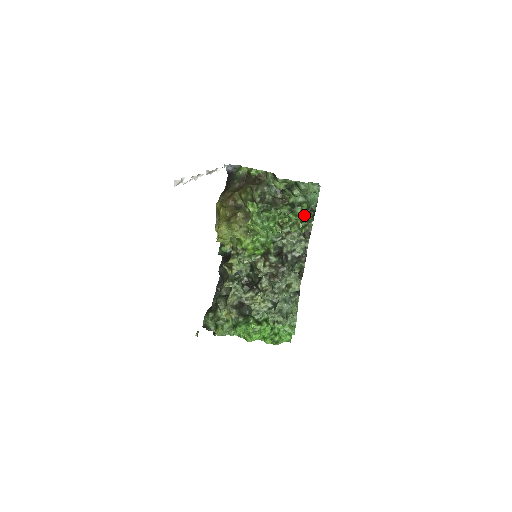
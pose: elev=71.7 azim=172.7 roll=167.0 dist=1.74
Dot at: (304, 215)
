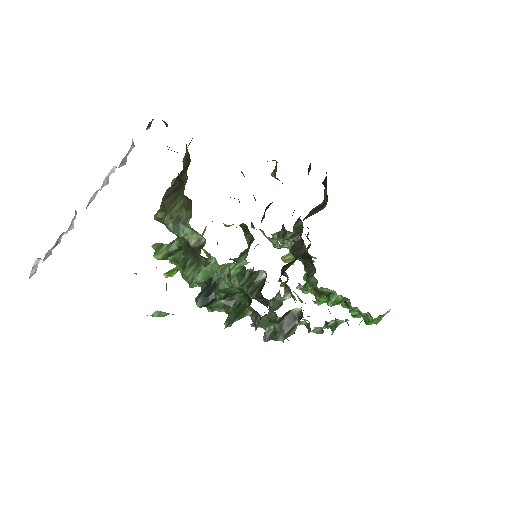
Dot at: (241, 292)
